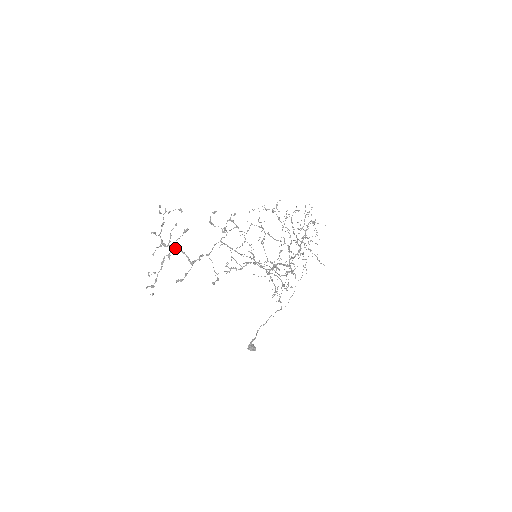
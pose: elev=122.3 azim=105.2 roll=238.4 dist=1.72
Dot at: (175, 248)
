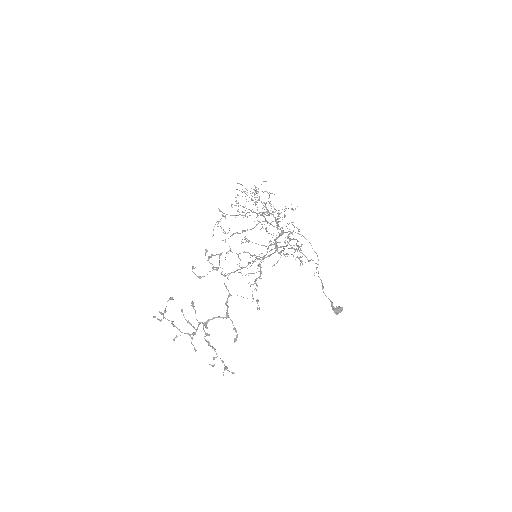
Dot at: (203, 324)
